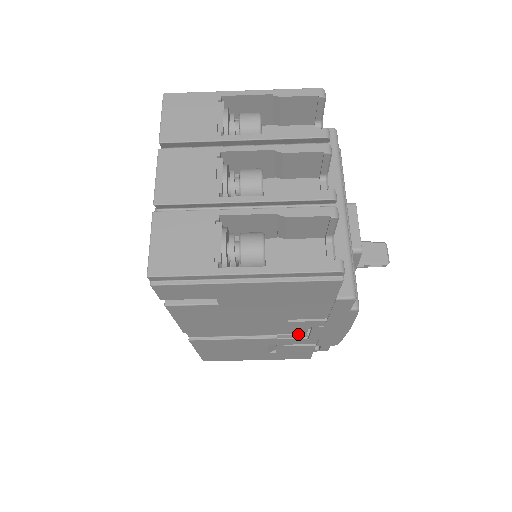
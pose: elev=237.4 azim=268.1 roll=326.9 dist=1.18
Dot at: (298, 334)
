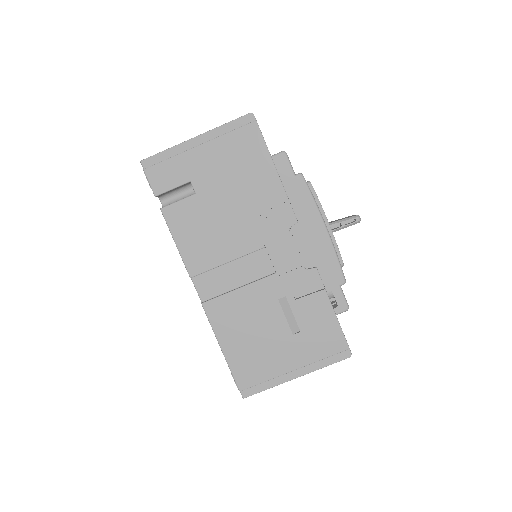
Dot at: (296, 270)
